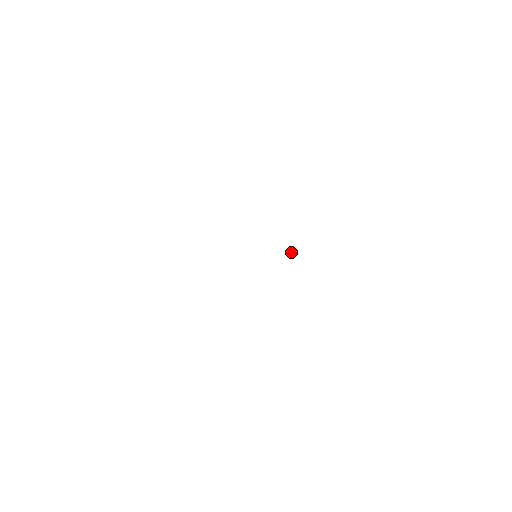
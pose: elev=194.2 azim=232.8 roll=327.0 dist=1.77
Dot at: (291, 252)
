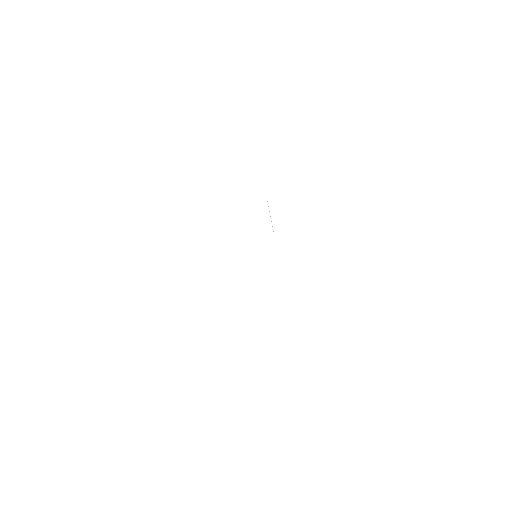
Dot at: occluded
